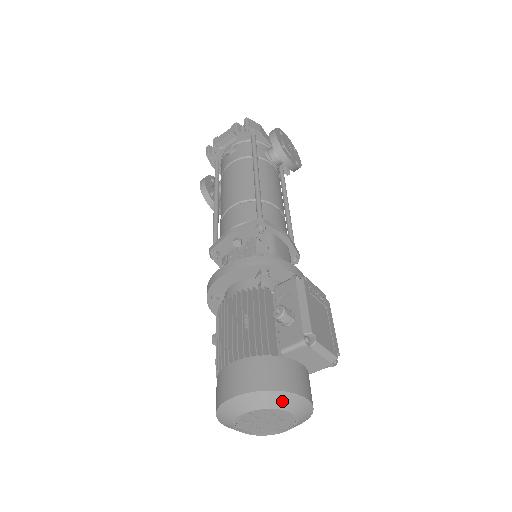
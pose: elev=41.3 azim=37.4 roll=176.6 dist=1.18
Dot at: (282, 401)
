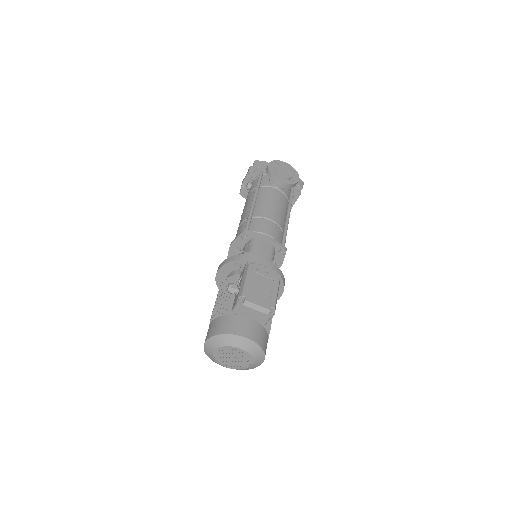
Dot at: (229, 341)
